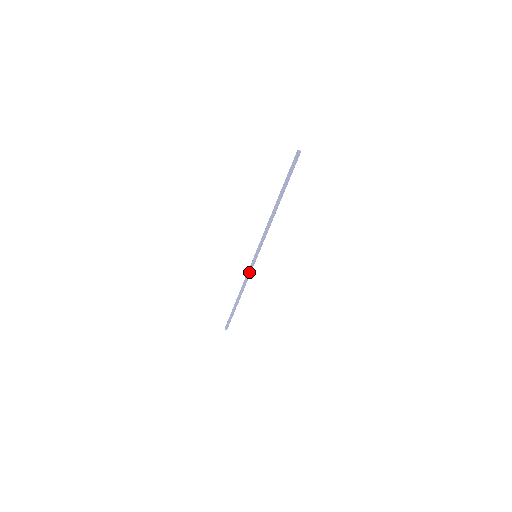
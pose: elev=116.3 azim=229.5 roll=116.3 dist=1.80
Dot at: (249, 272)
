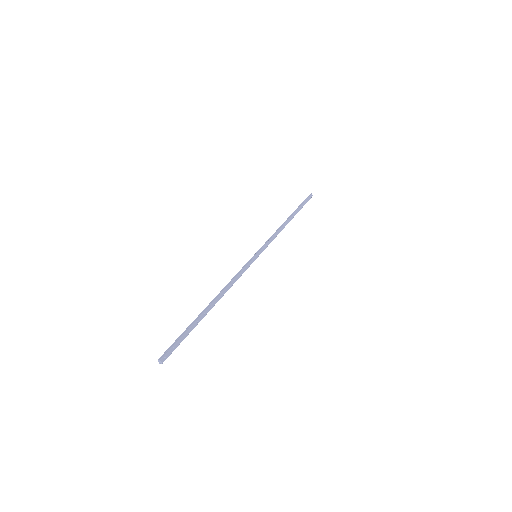
Dot at: (267, 243)
